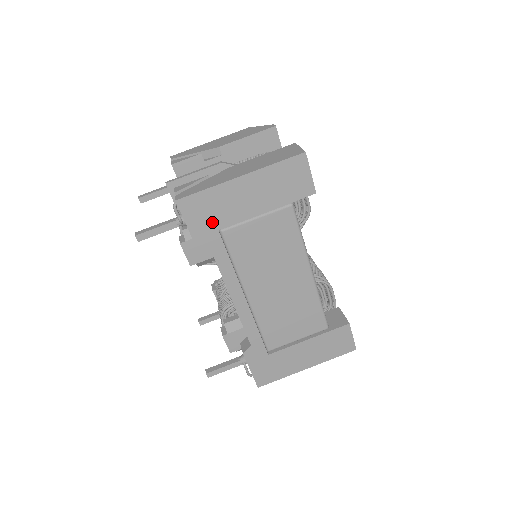
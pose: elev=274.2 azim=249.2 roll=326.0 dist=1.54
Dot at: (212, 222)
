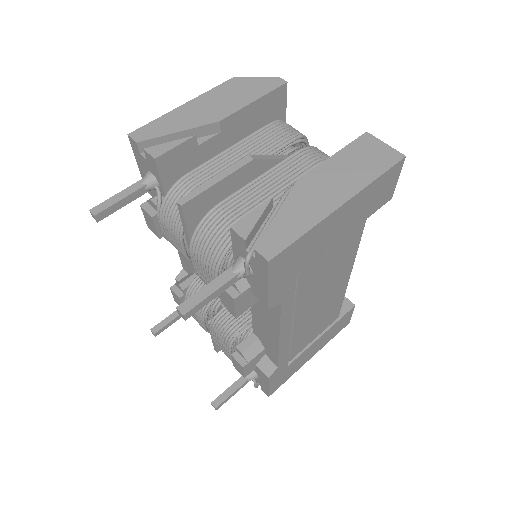
Dot at: (294, 269)
